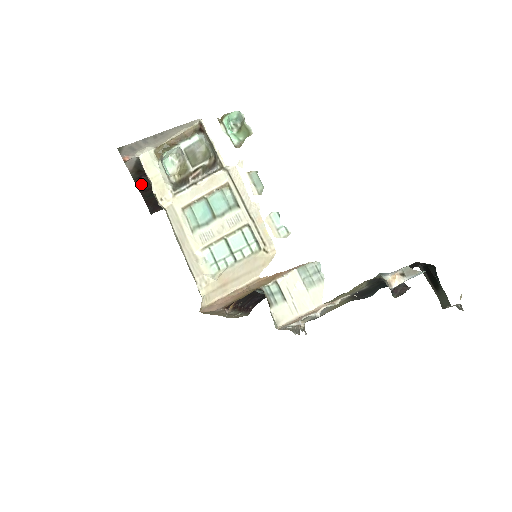
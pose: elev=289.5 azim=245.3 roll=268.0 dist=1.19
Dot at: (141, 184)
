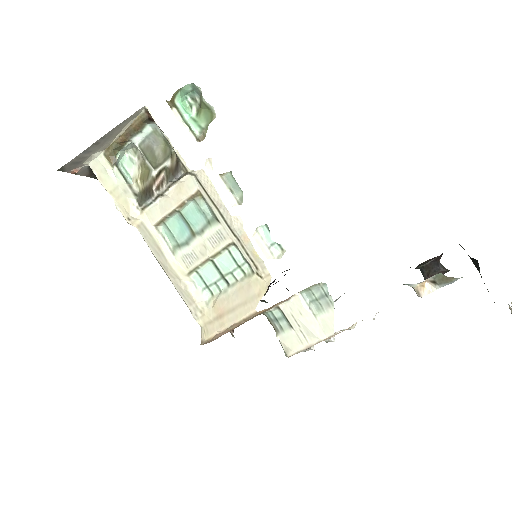
Dot at: occluded
